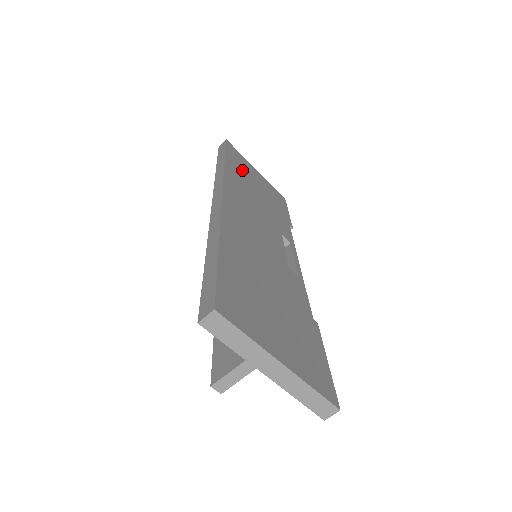
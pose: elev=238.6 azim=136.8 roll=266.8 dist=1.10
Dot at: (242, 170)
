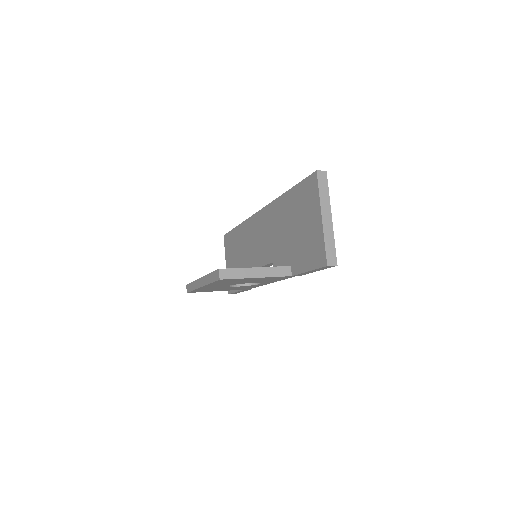
Dot at: occluded
